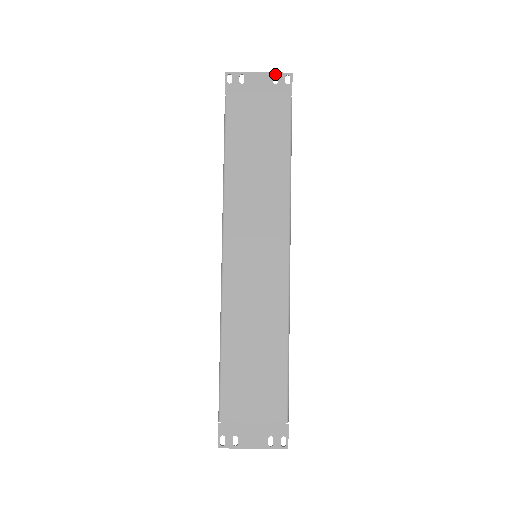
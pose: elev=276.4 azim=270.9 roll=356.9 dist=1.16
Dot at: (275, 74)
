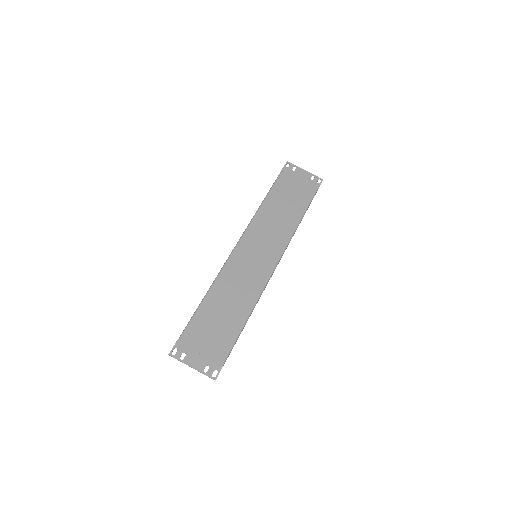
Dot at: (314, 175)
